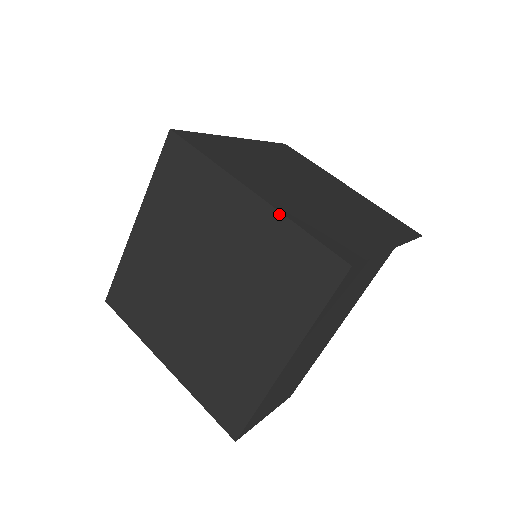
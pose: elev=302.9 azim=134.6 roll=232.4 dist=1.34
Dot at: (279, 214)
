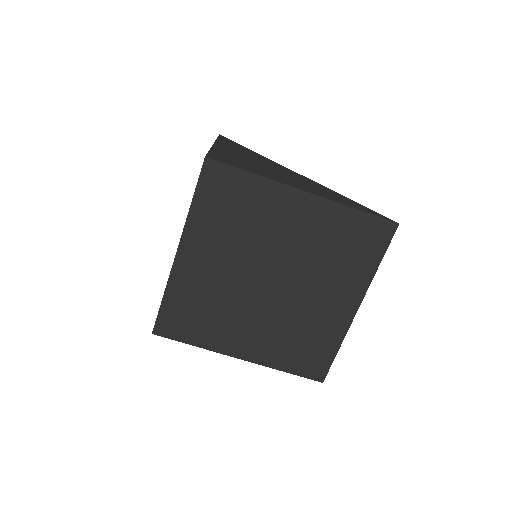
Dot at: (266, 366)
